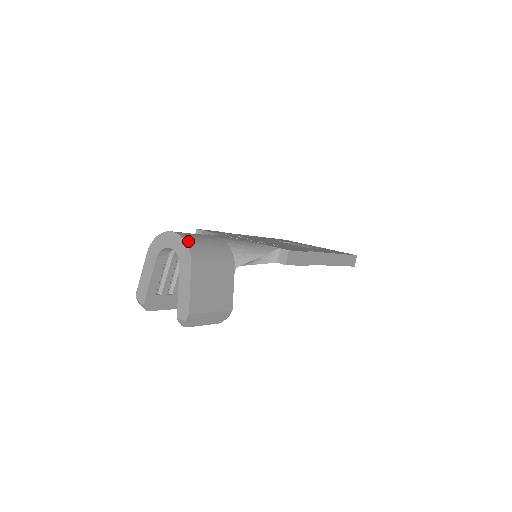
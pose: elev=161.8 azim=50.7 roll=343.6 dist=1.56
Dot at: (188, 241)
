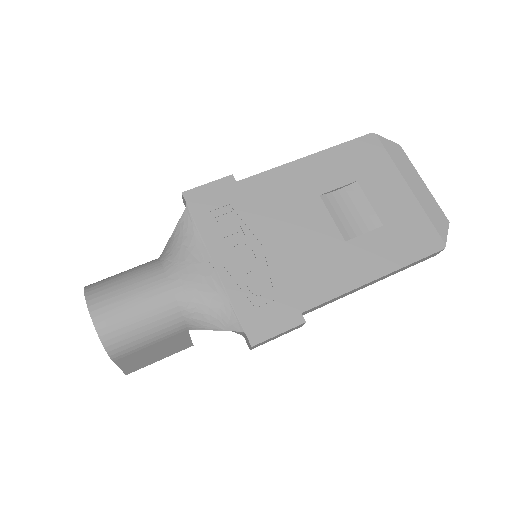
Dot at: (106, 337)
